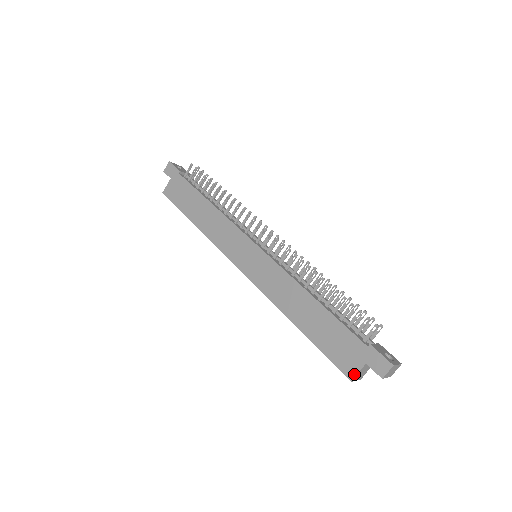
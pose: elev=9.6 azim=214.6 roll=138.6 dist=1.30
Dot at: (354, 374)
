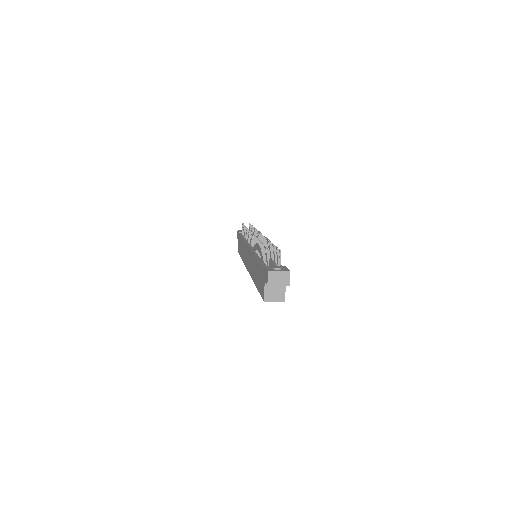
Dot at: (263, 294)
